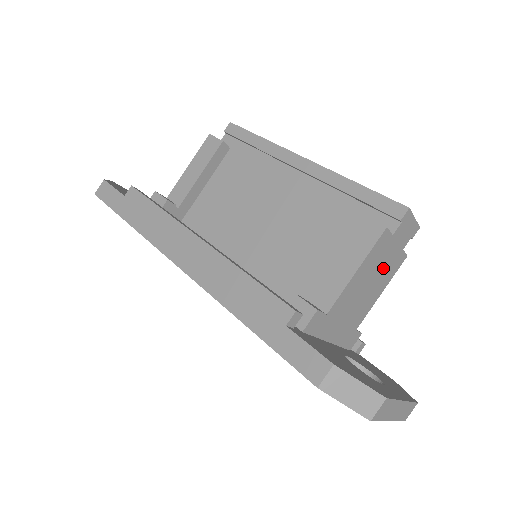
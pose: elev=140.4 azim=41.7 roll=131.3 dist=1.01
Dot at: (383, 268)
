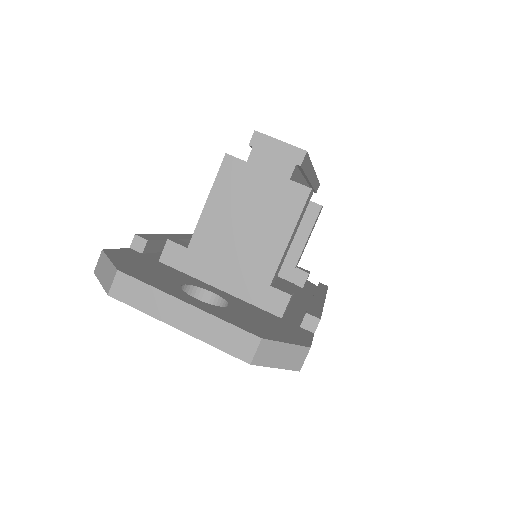
Dot at: (263, 202)
